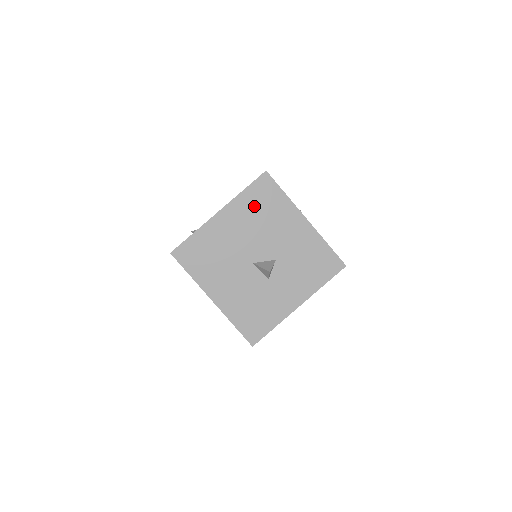
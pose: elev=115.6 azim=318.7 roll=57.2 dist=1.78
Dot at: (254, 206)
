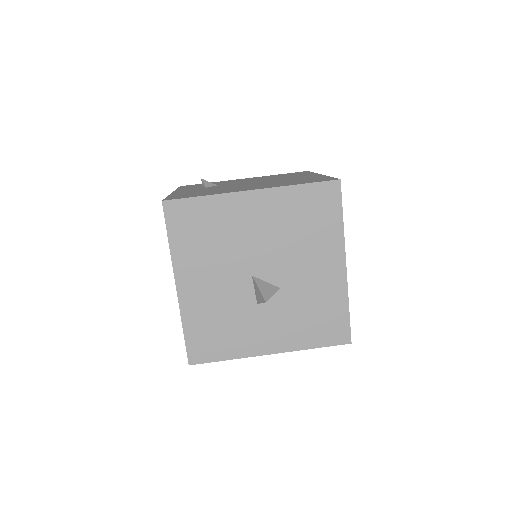
Dot at: (298, 211)
